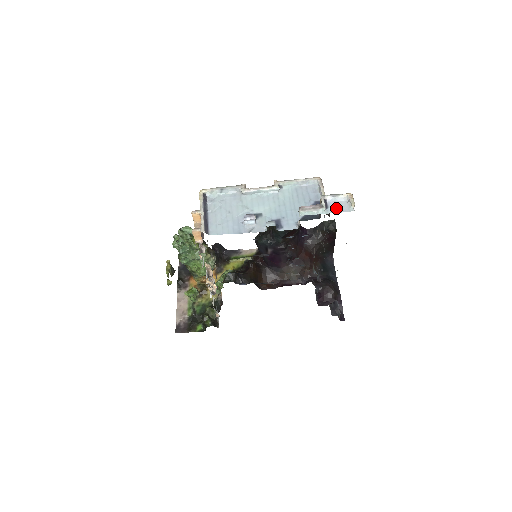
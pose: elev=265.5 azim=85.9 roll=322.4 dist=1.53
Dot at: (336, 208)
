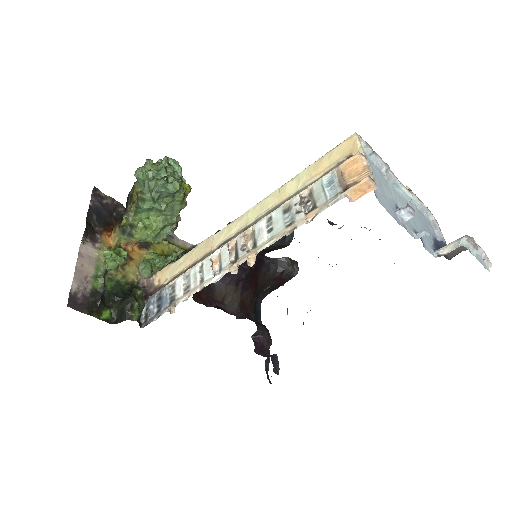
Dot at: (480, 259)
